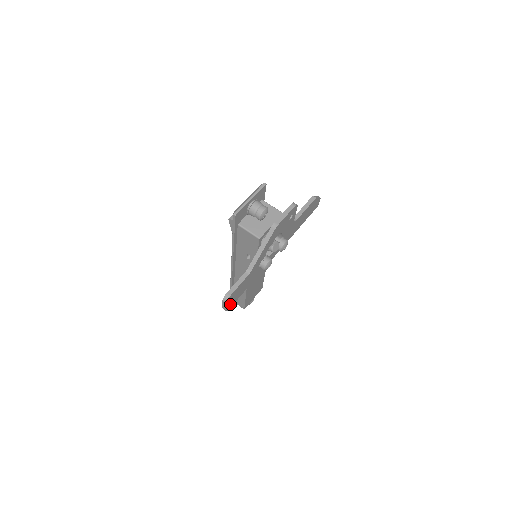
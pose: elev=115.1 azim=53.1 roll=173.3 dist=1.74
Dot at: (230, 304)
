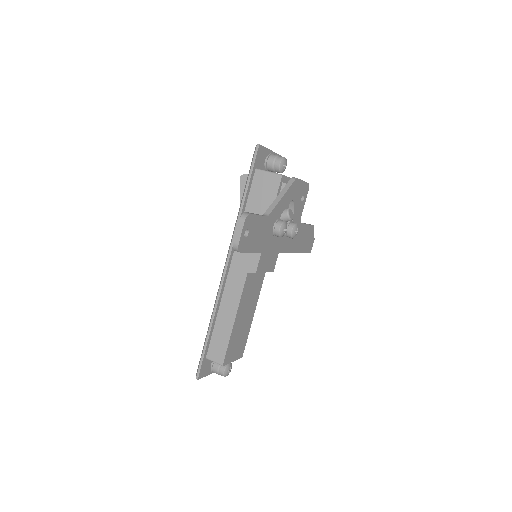
Dot at: (243, 242)
